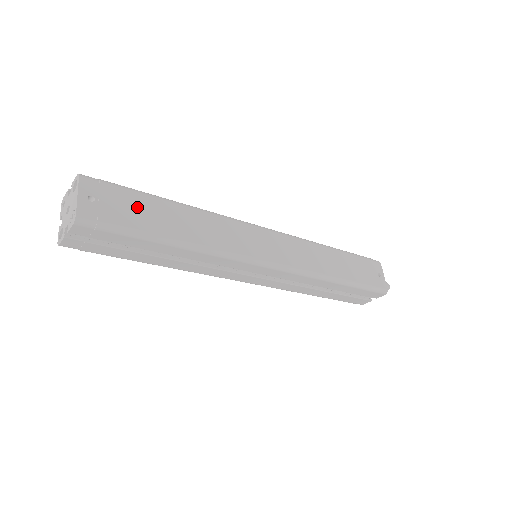
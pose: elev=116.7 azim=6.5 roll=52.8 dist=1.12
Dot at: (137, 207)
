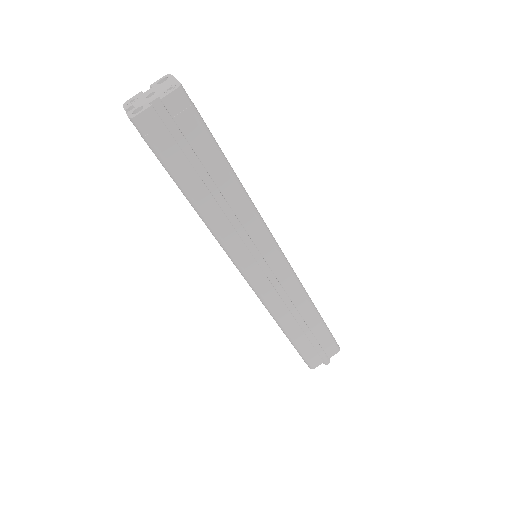
Dot at: occluded
